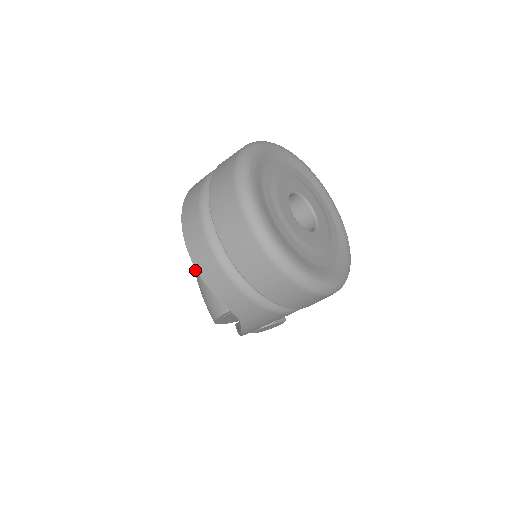
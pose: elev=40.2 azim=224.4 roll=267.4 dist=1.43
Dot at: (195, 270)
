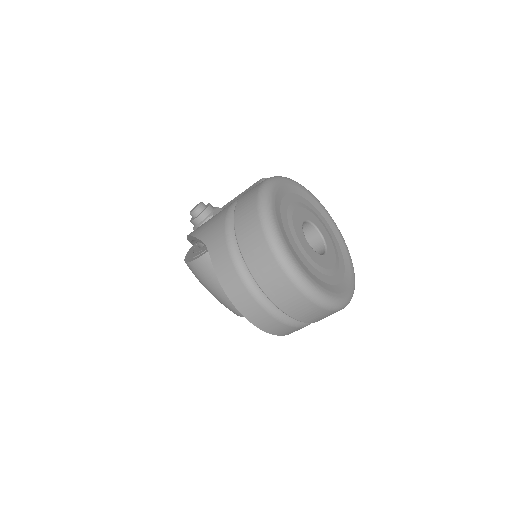
Dot at: (206, 286)
